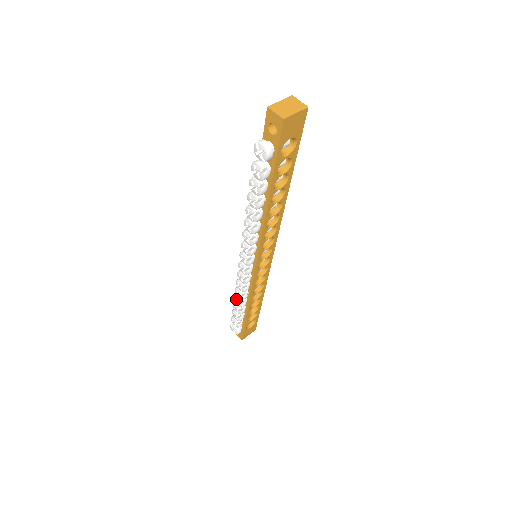
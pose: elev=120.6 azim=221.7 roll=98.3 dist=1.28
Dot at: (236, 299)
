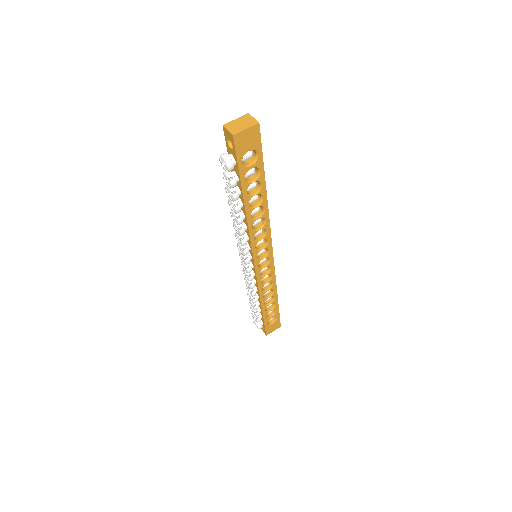
Dot at: (249, 295)
